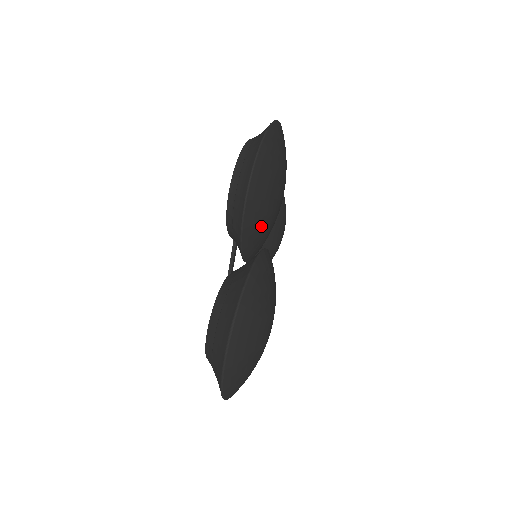
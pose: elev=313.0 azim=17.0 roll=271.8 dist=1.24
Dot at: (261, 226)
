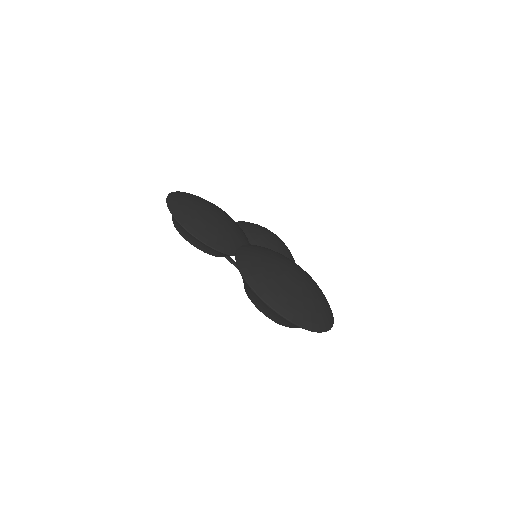
Dot at: (212, 230)
